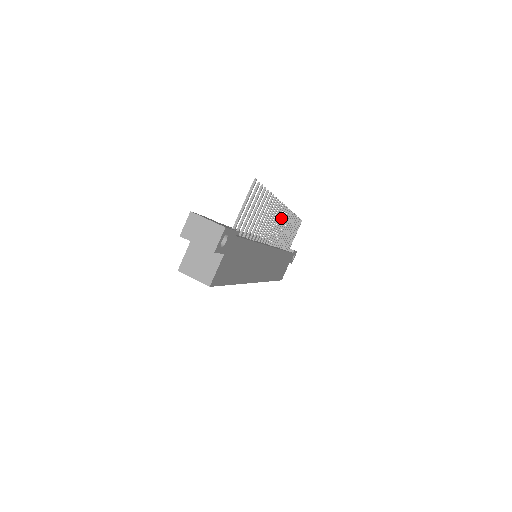
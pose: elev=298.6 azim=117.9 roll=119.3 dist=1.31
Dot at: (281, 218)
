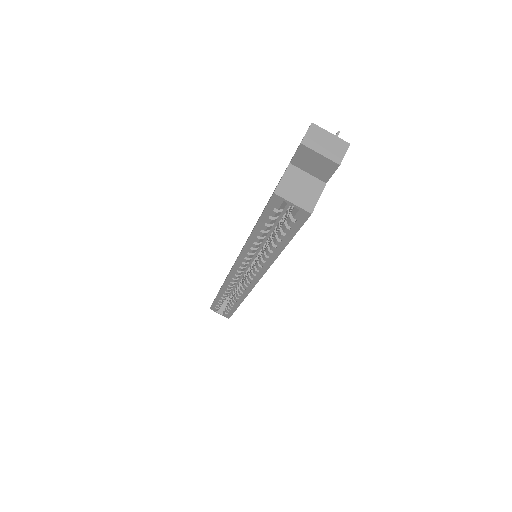
Dot at: occluded
